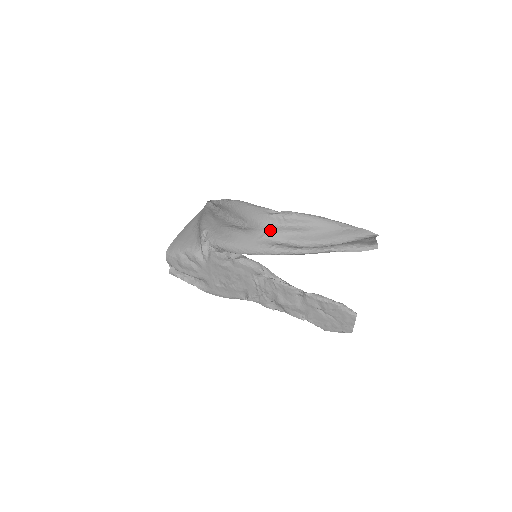
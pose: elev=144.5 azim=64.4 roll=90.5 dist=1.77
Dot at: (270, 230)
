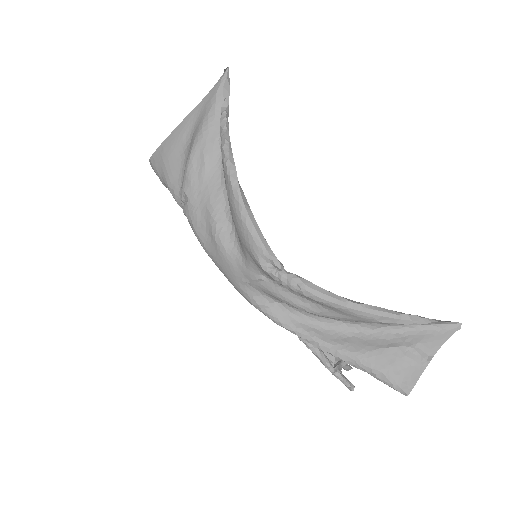
Dot at: (260, 282)
